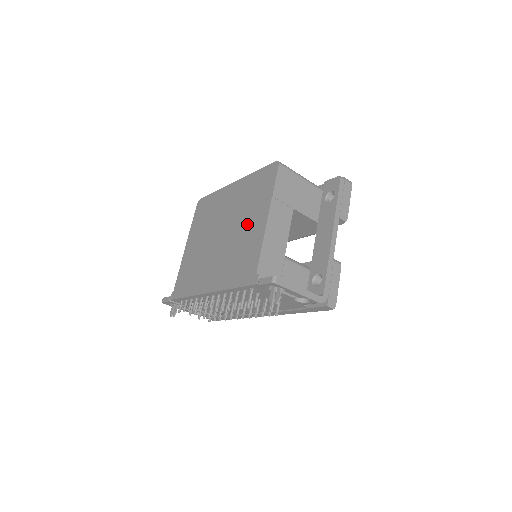
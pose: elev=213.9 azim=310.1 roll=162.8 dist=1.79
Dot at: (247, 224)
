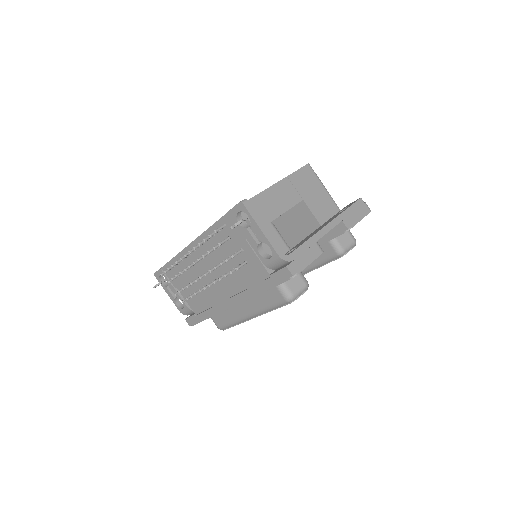
Dot at: occluded
